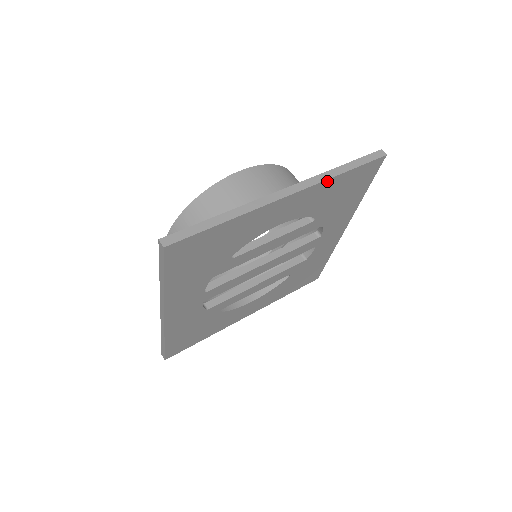
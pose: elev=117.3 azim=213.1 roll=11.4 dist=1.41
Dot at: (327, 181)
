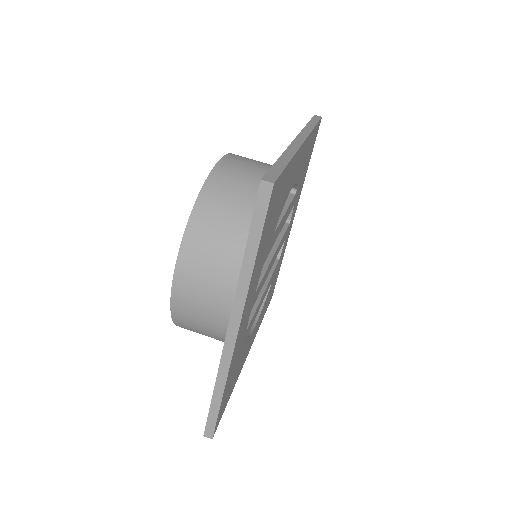
Dot at: (311, 134)
